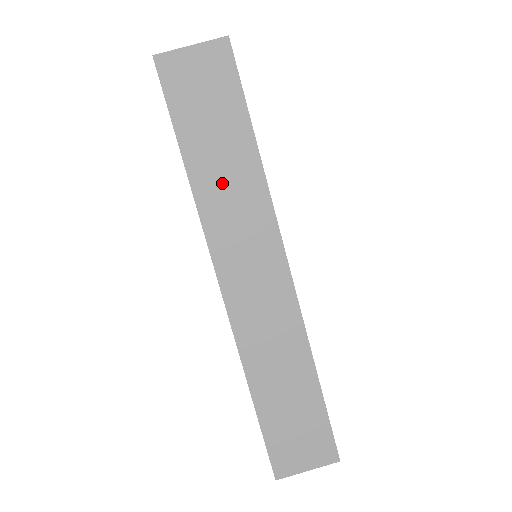
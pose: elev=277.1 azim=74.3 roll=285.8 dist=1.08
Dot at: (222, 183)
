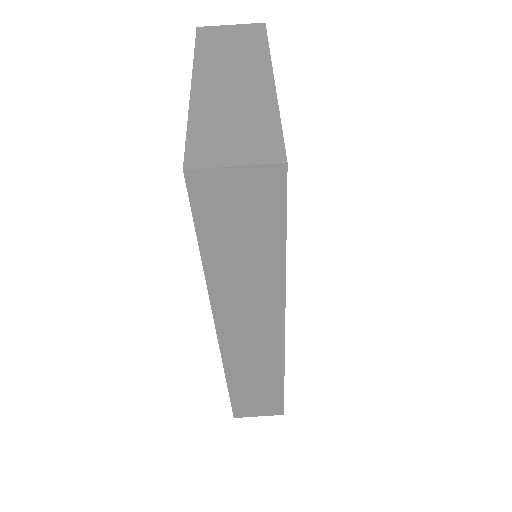
Dot at: (239, 281)
